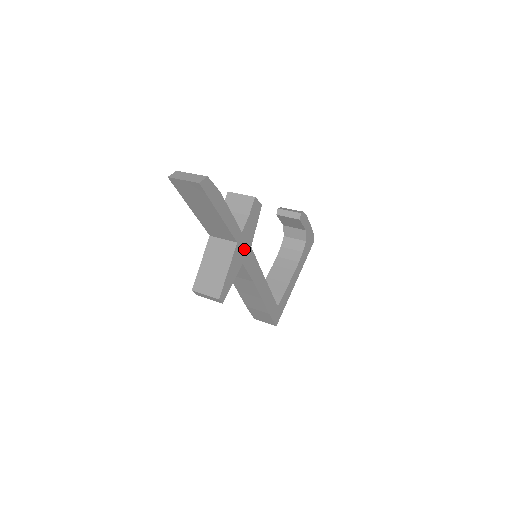
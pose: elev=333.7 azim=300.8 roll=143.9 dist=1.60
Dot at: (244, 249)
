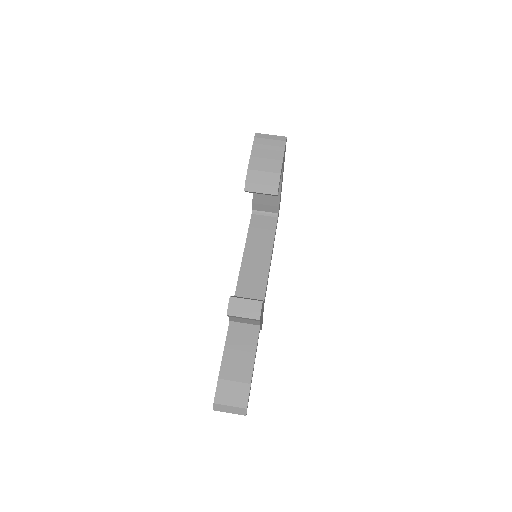
Dot at: (262, 312)
